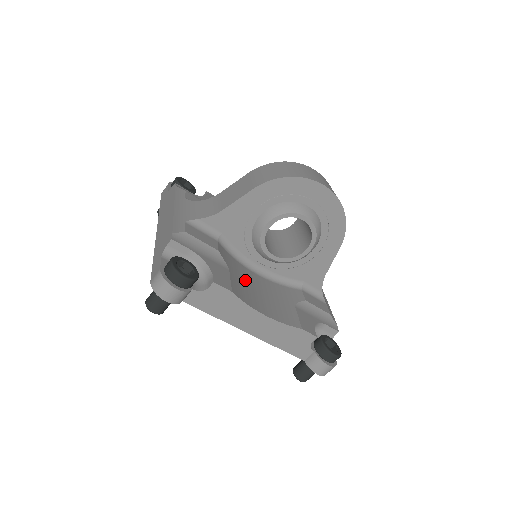
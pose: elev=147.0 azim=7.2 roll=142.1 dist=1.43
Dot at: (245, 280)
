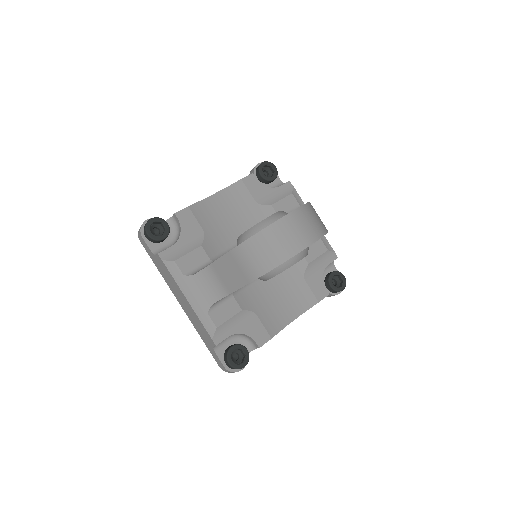
Dot at: (266, 301)
